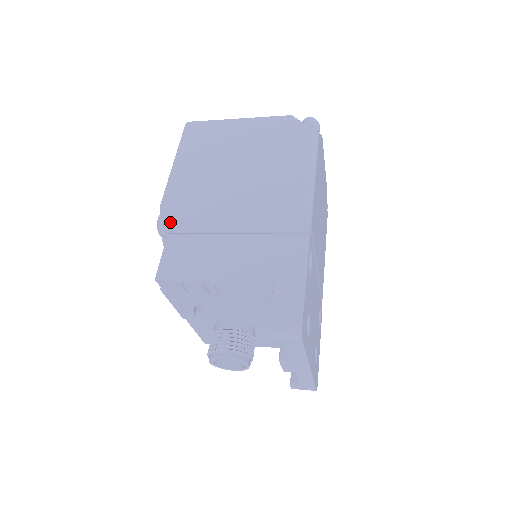
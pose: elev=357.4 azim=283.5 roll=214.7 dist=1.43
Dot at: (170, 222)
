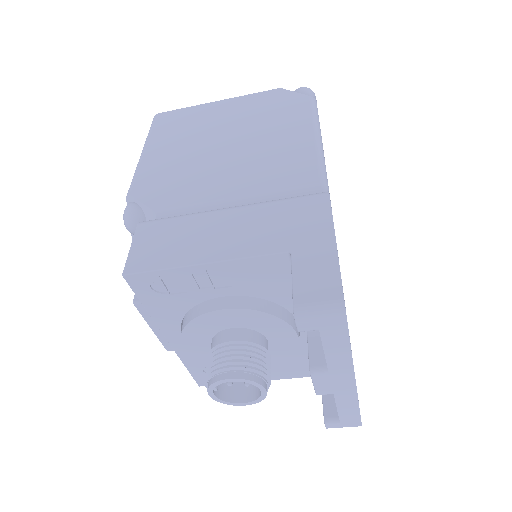
Dot at: (140, 210)
